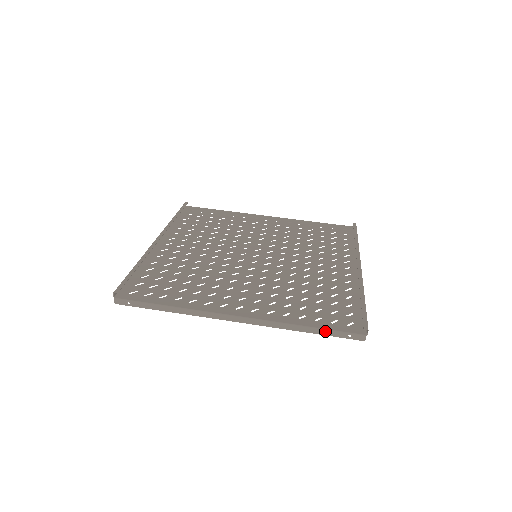
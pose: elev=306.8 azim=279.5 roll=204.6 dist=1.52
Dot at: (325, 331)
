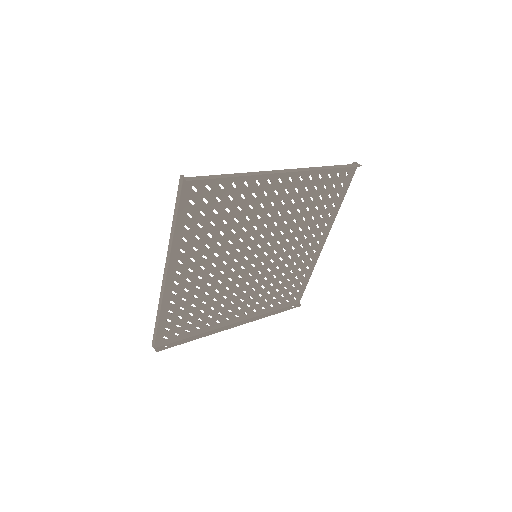
Dot at: (338, 166)
